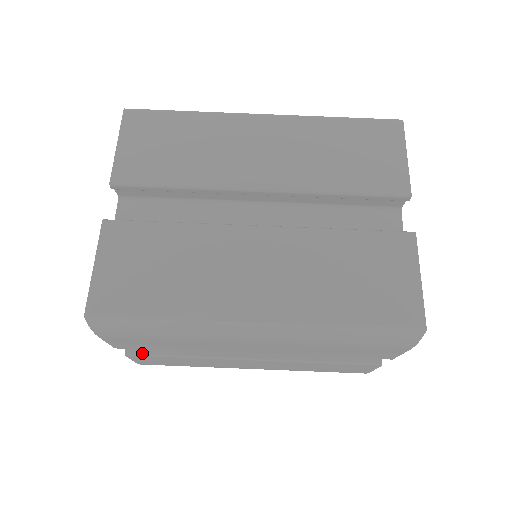
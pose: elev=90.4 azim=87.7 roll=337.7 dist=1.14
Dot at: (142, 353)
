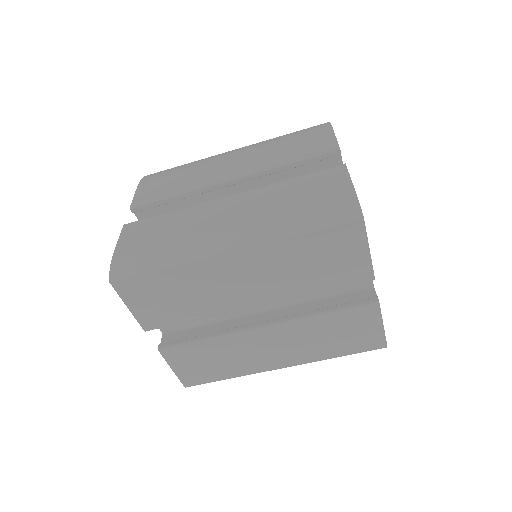
Dot at: occluded
